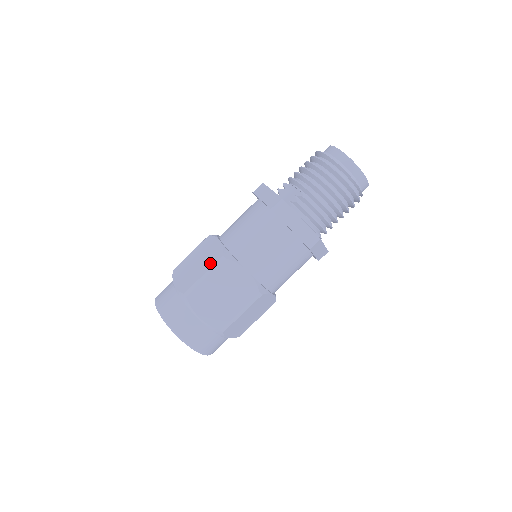
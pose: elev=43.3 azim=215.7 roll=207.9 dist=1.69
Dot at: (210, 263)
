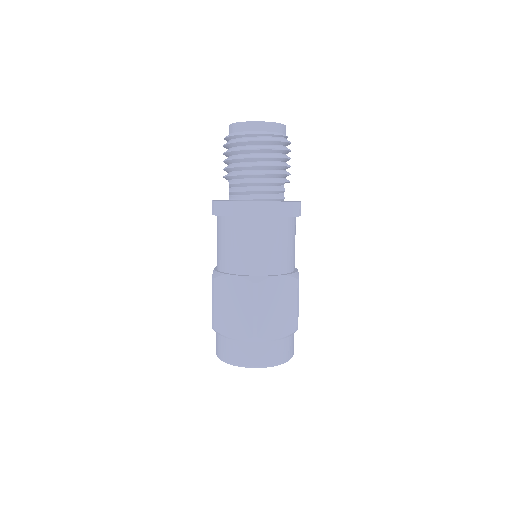
Dot at: occluded
